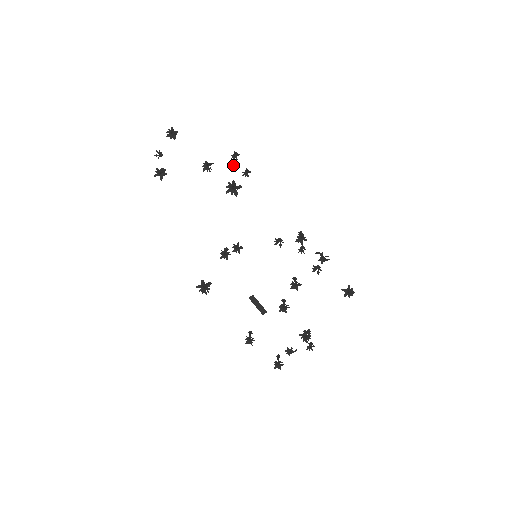
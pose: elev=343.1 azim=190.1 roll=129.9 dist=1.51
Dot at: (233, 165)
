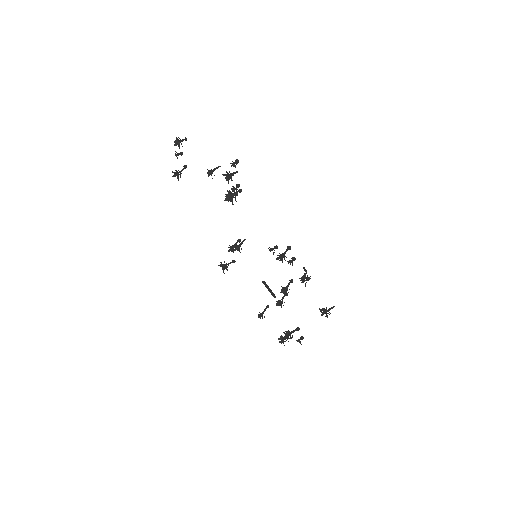
Dot at: (230, 175)
